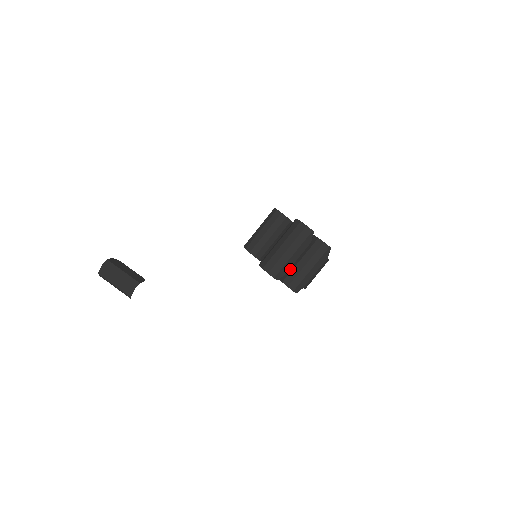
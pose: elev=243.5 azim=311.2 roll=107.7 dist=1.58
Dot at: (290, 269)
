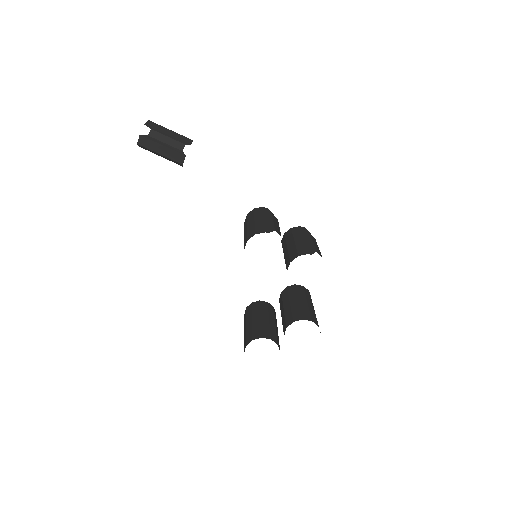
Dot at: occluded
